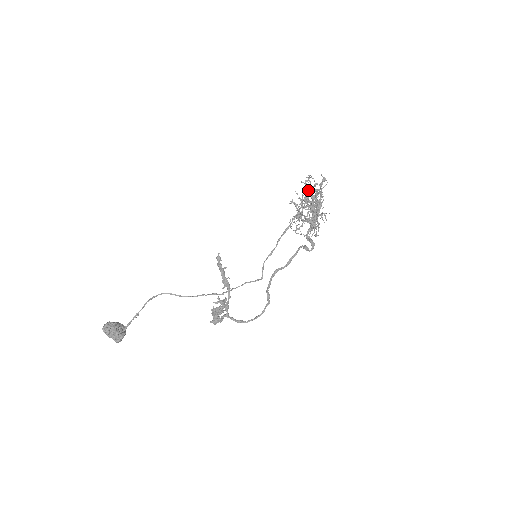
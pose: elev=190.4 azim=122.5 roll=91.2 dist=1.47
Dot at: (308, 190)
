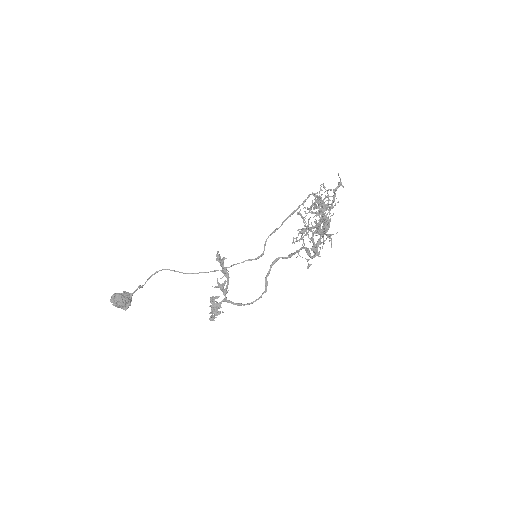
Dot at: (318, 204)
